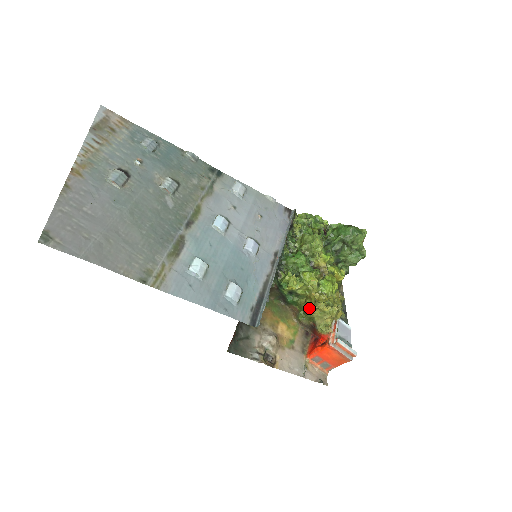
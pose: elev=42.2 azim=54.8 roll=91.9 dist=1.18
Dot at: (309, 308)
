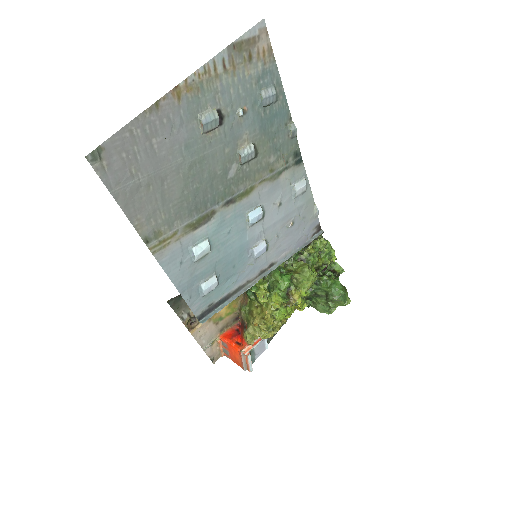
Dot at: (254, 315)
